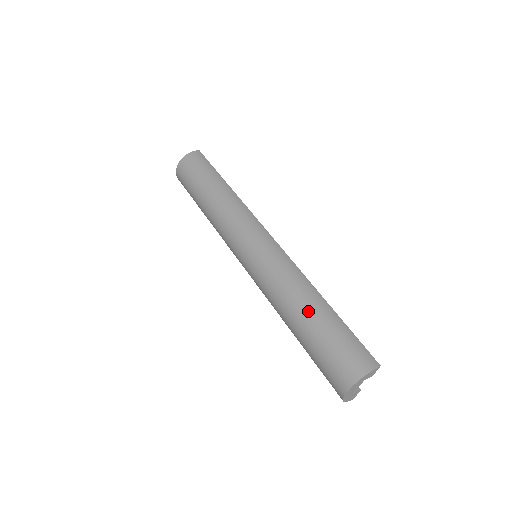
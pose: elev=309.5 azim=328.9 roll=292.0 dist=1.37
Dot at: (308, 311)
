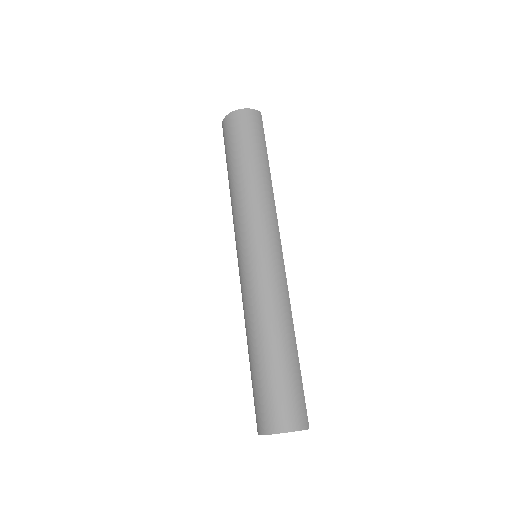
Dot at: (278, 344)
